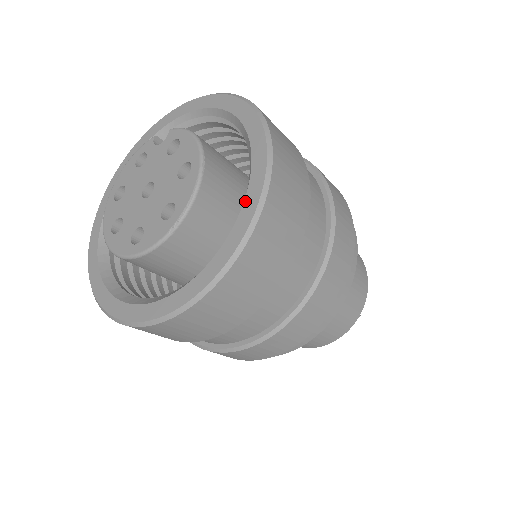
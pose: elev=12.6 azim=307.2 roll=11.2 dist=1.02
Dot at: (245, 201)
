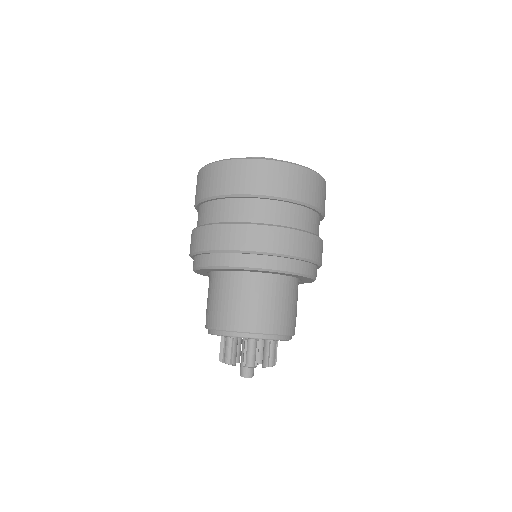
Dot at: occluded
